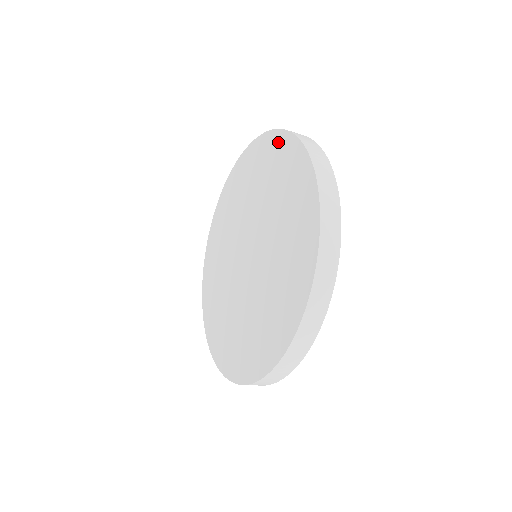
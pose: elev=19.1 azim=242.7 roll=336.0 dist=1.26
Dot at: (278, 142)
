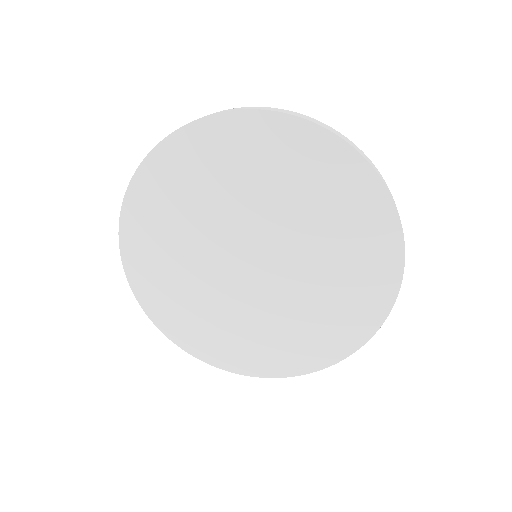
Dot at: (256, 126)
